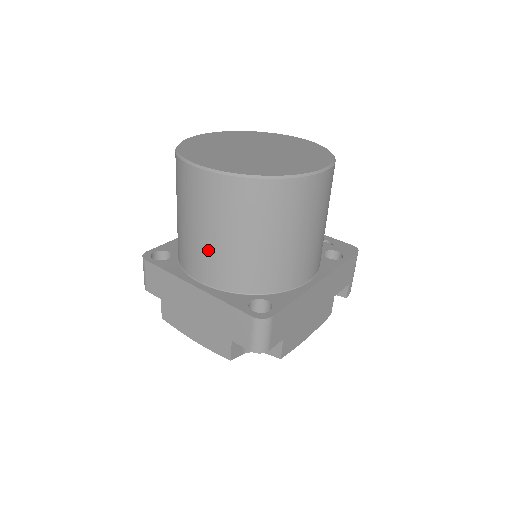
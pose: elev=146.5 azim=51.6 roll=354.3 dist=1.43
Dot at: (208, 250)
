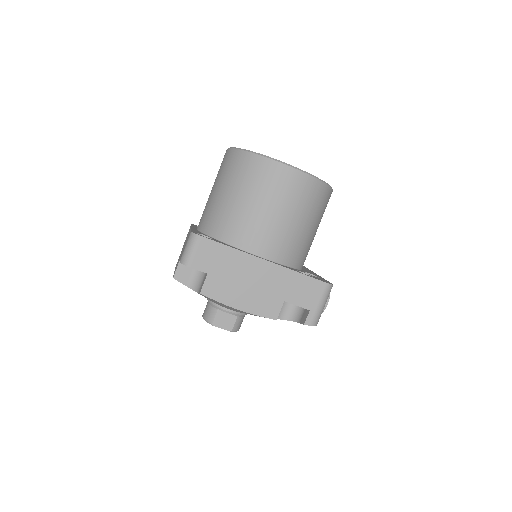
Dot at: (208, 202)
